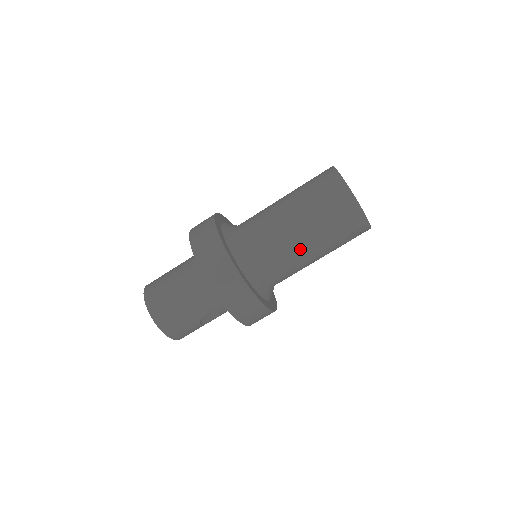
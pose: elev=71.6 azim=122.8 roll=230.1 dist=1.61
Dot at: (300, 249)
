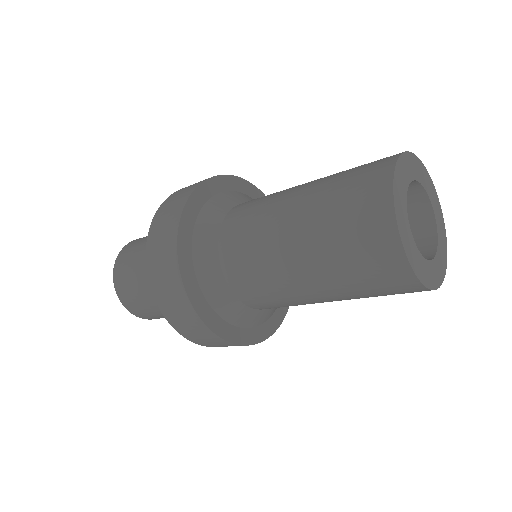
Dot at: (303, 297)
